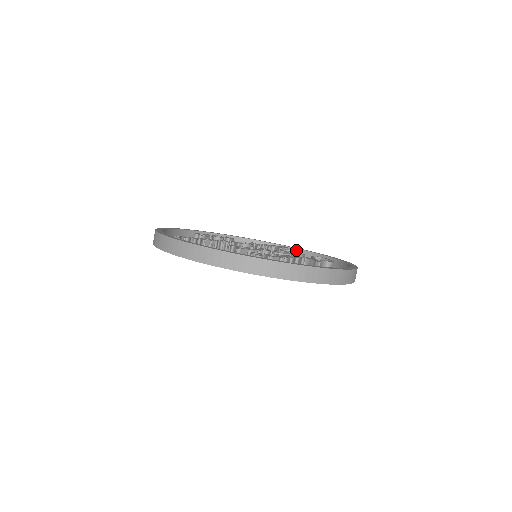
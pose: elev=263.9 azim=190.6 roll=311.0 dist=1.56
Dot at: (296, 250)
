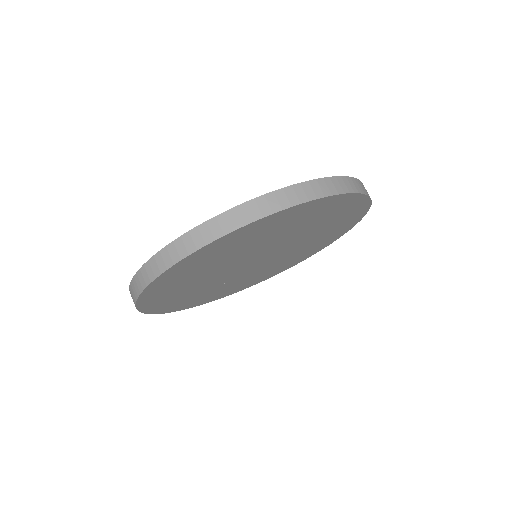
Dot at: occluded
